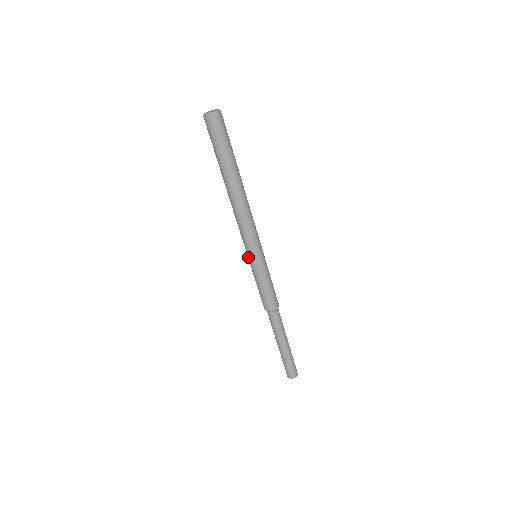
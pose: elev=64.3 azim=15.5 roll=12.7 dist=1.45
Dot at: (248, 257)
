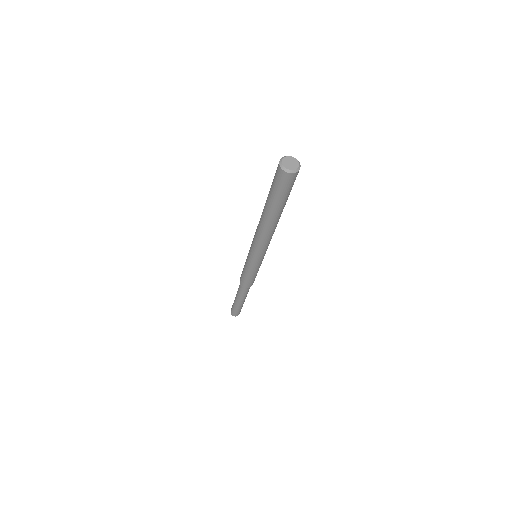
Dot at: occluded
